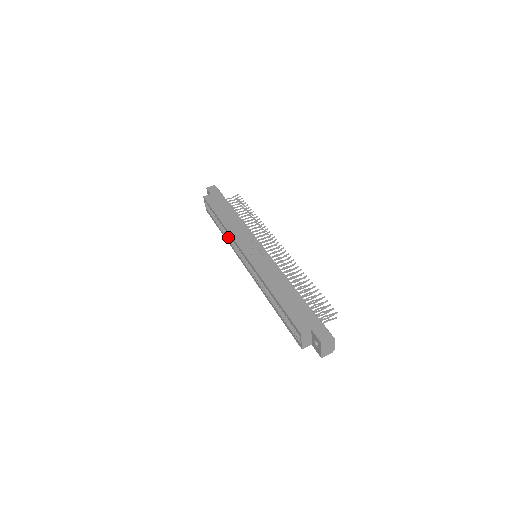
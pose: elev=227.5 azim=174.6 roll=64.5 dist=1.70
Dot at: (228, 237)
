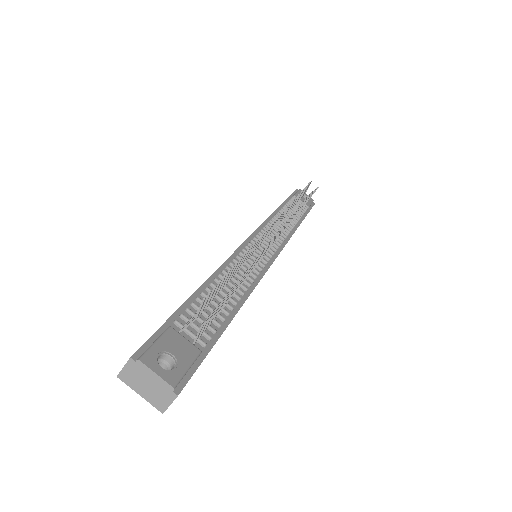
Dot at: occluded
